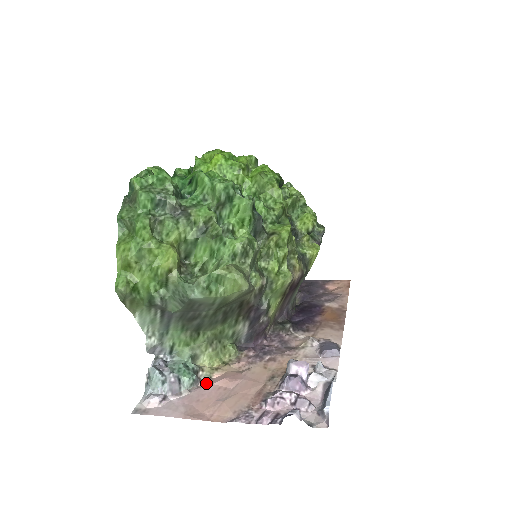
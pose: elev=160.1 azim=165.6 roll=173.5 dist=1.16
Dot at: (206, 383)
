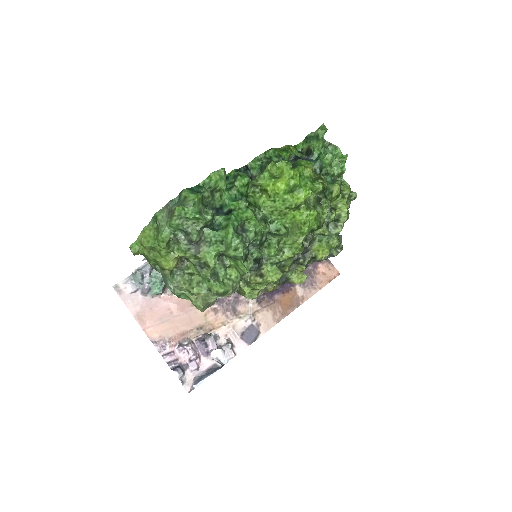
Dot at: (166, 297)
